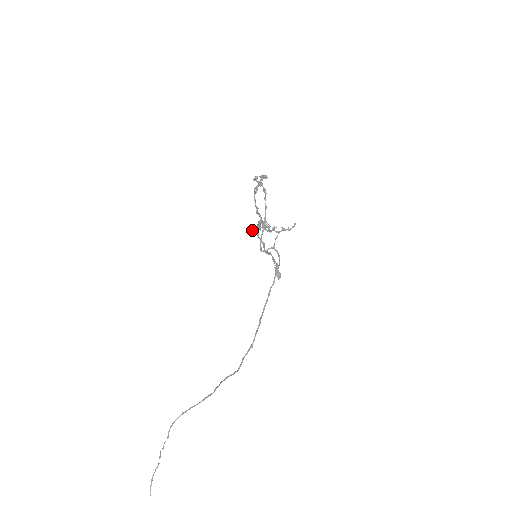
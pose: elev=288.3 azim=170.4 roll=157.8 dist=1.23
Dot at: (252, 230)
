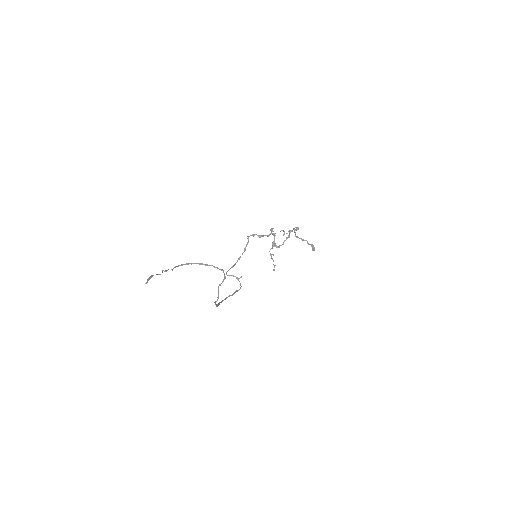
Dot at: (283, 231)
